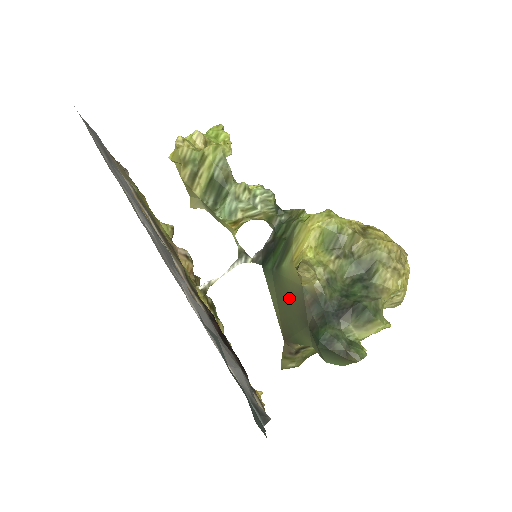
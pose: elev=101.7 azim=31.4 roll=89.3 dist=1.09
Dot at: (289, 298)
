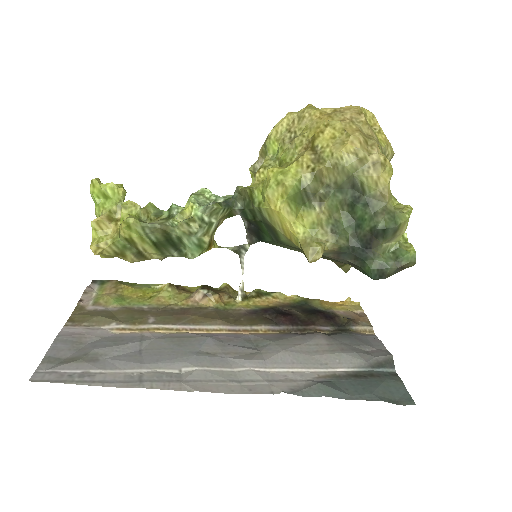
Dot at: occluded
